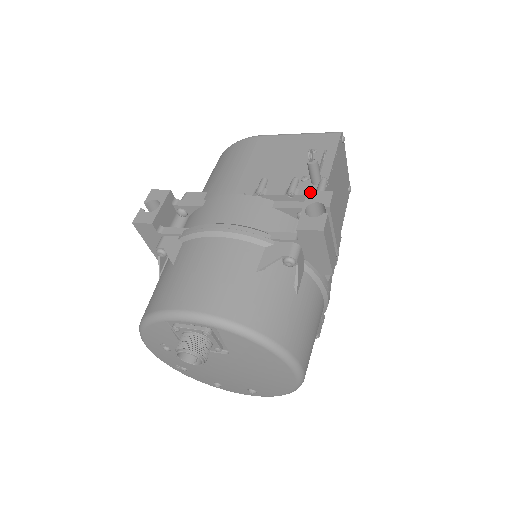
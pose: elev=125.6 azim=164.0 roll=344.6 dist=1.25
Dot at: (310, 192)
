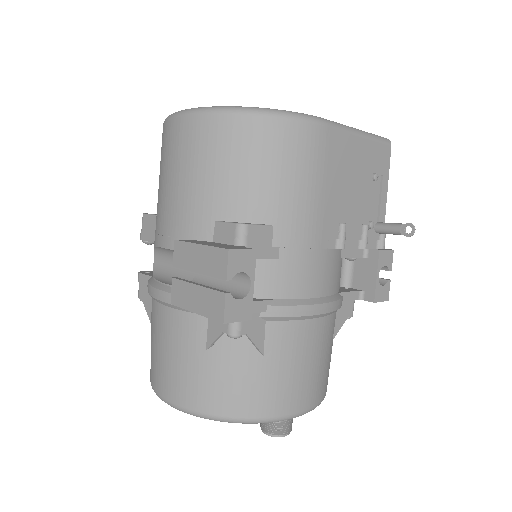
Dot at: (381, 252)
